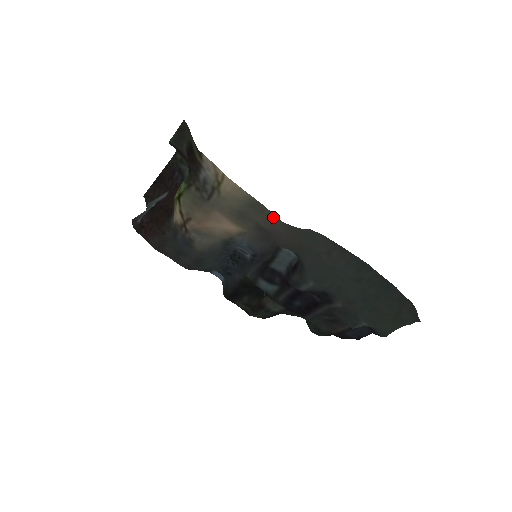
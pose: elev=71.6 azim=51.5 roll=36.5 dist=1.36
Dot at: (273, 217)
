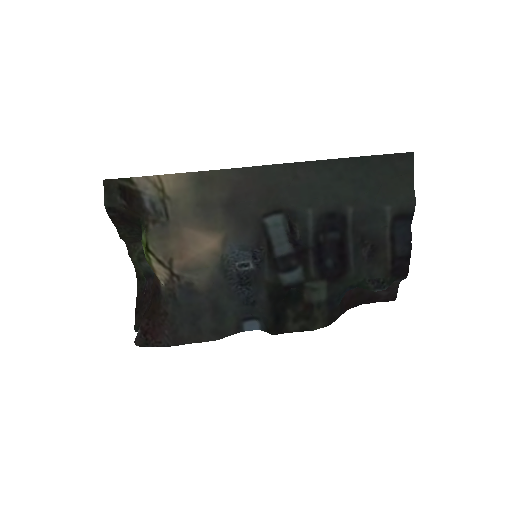
Dot at: (222, 173)
